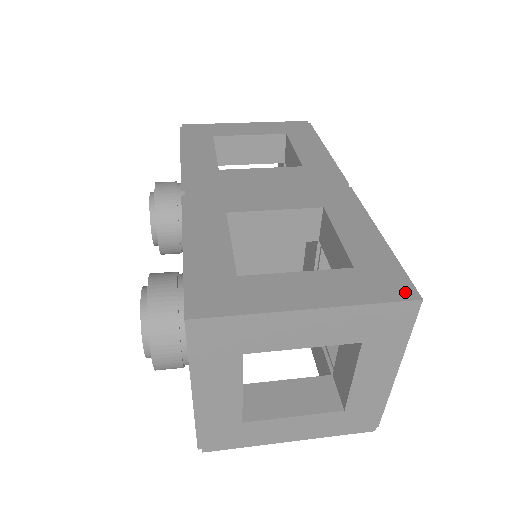
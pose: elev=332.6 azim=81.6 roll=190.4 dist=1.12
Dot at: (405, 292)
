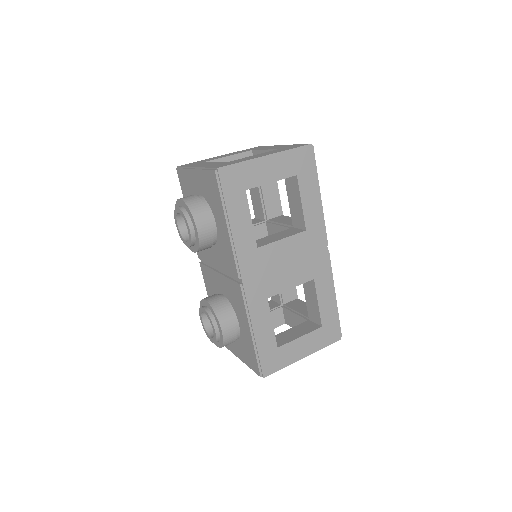
Dot at: (337, 337)
